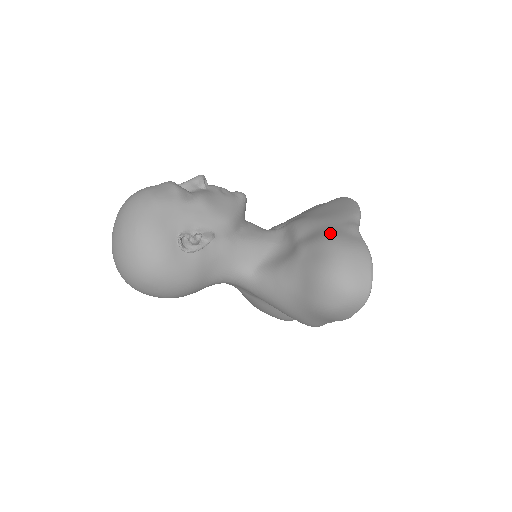
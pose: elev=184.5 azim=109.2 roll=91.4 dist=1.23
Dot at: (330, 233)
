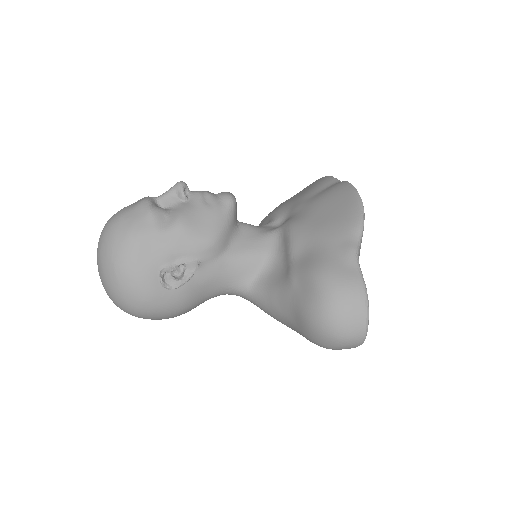
Dot at: (323, 263)
